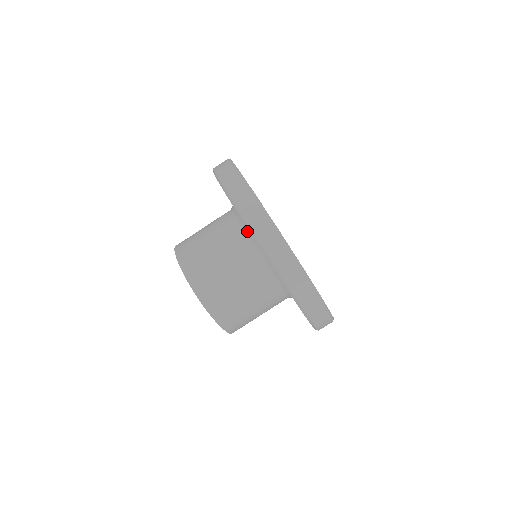
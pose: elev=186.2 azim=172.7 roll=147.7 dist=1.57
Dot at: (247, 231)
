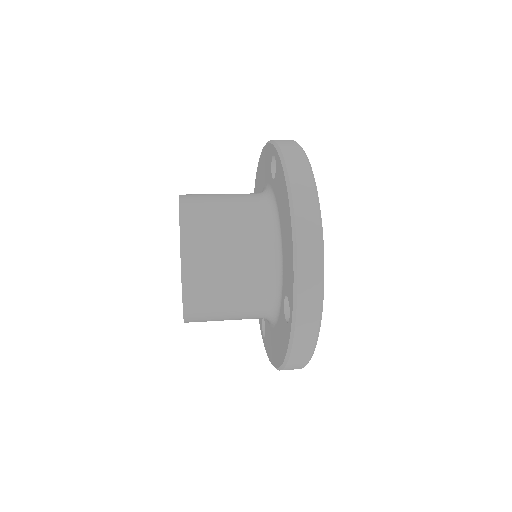
Dot at: (274, 217)
